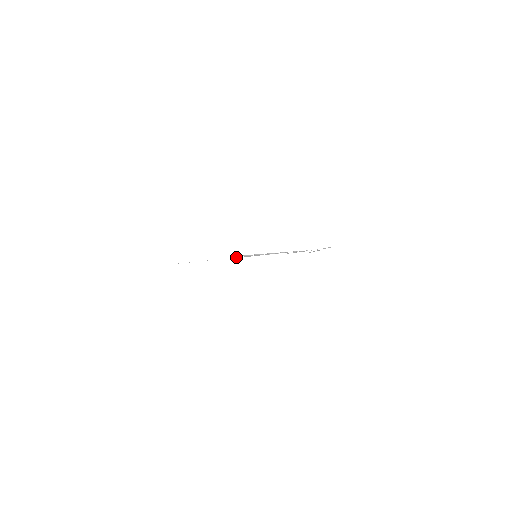
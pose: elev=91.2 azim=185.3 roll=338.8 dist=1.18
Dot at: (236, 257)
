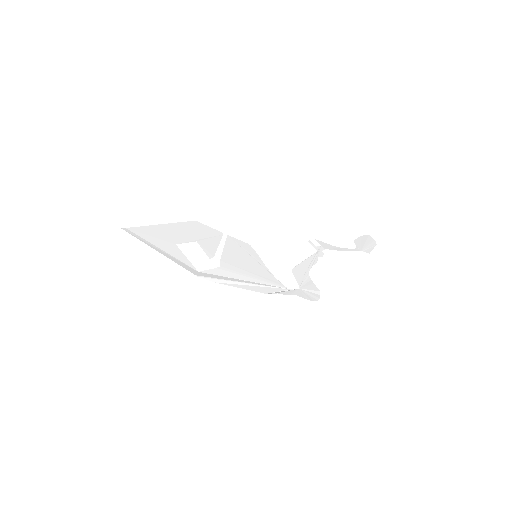
Dot at: occluded
